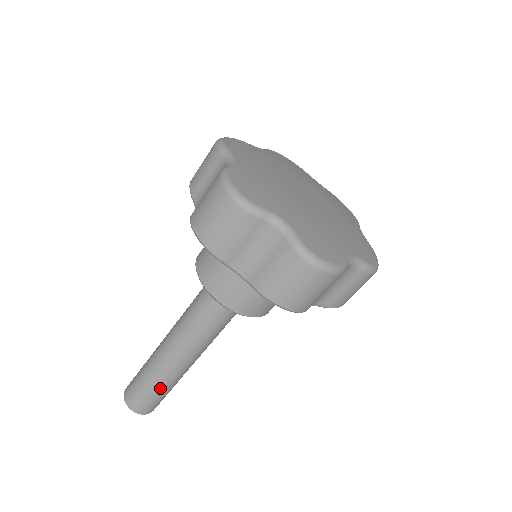
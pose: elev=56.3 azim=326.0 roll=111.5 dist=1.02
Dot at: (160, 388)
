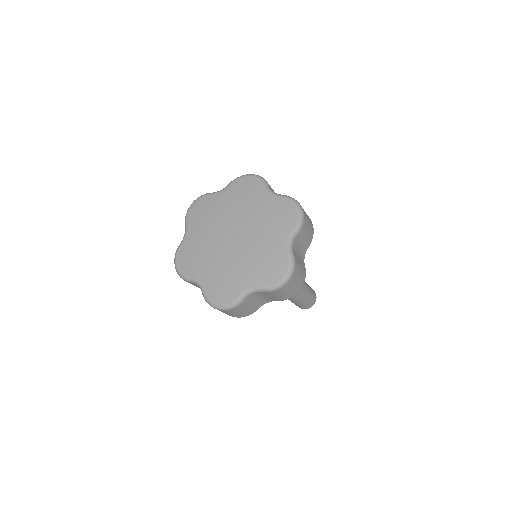
Dot at: (294, 302)
